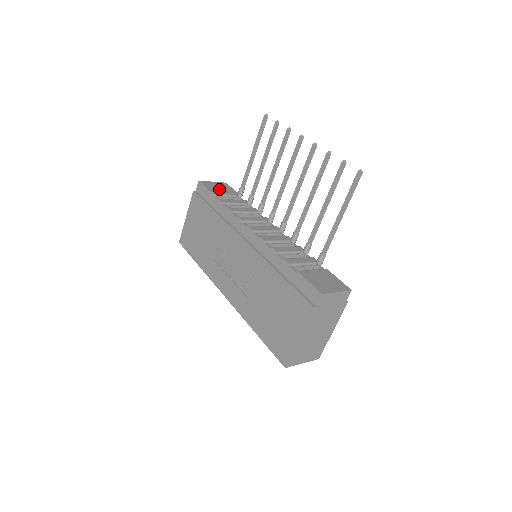
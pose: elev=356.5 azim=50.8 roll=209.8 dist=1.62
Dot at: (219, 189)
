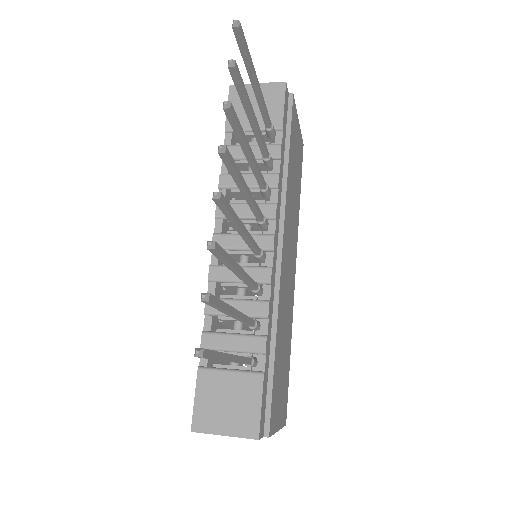
Dot at: occluded
